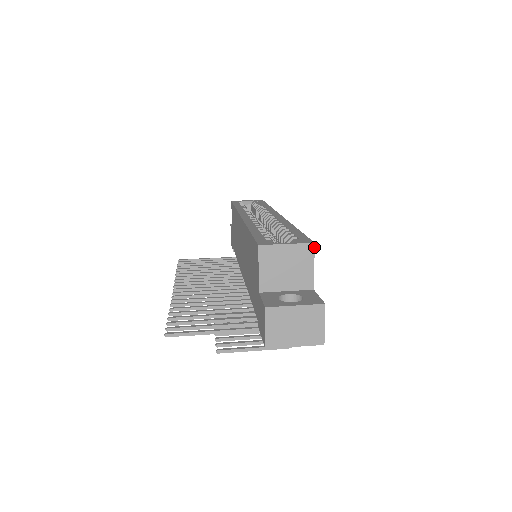
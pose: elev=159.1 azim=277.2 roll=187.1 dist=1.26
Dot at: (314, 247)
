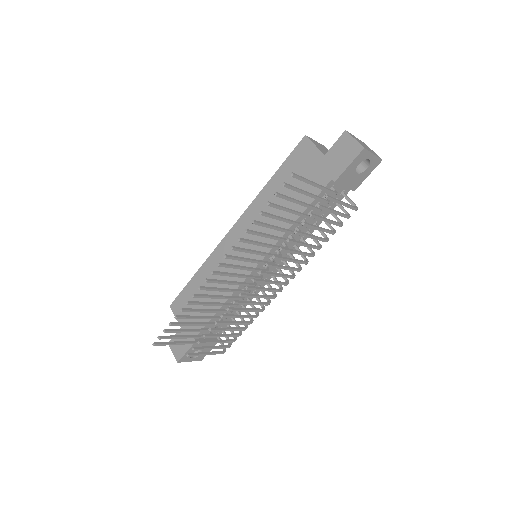
Dot at: occluded
